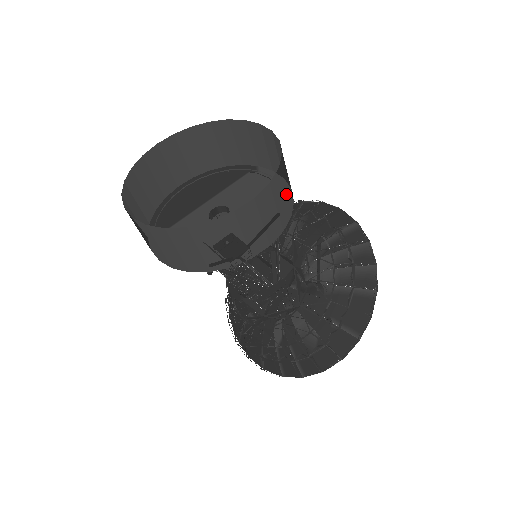
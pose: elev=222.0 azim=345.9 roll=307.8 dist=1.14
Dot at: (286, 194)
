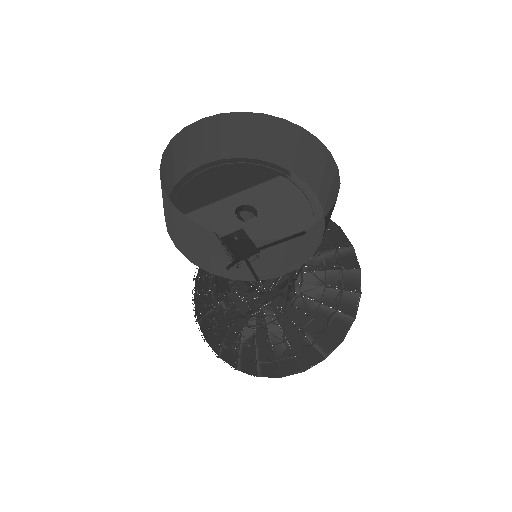
Dot at: occluded
